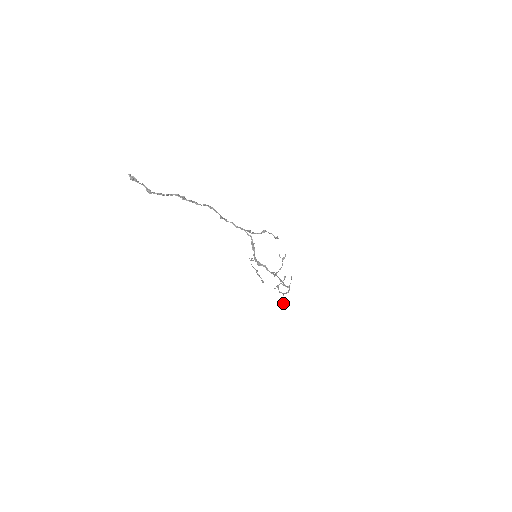
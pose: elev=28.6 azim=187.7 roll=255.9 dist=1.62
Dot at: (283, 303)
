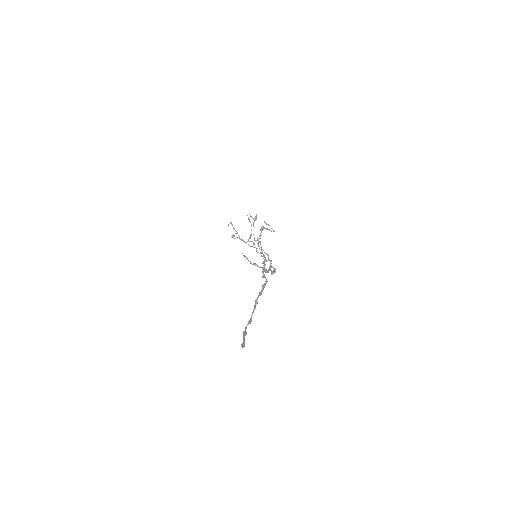
Dot at: (234, 236)
